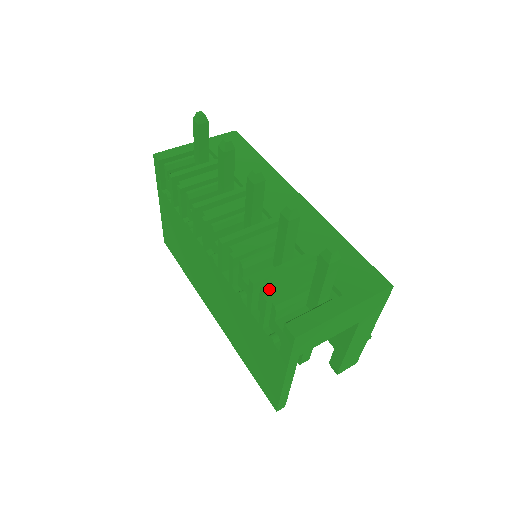
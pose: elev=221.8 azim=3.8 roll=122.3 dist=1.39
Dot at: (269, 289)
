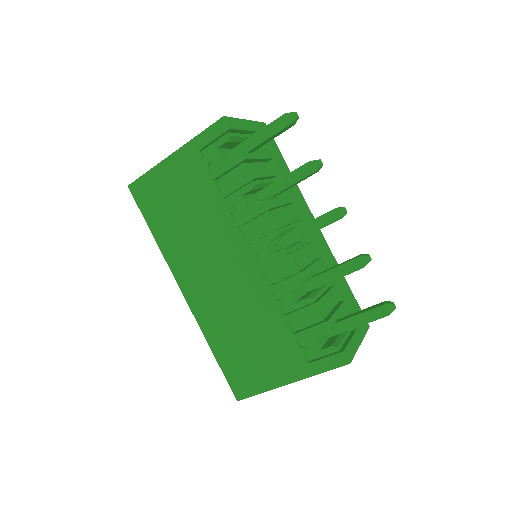
Dot at: (322, 312)
